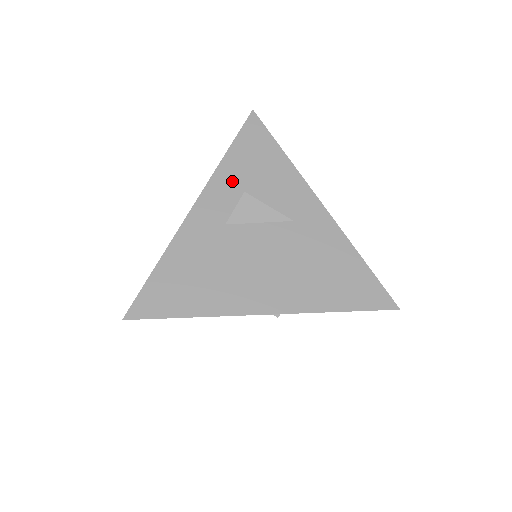
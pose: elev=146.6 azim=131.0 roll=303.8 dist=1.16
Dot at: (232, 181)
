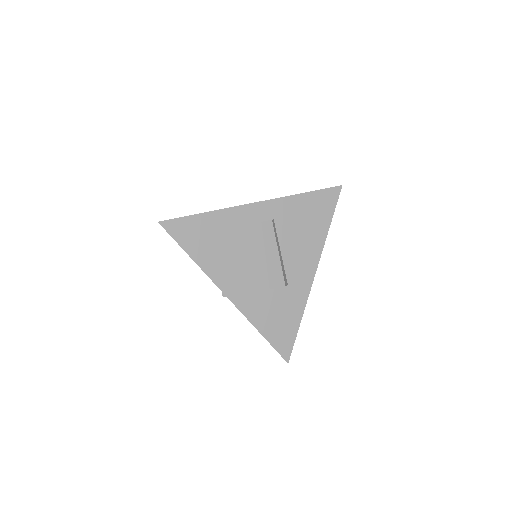
Dot at: occluded
